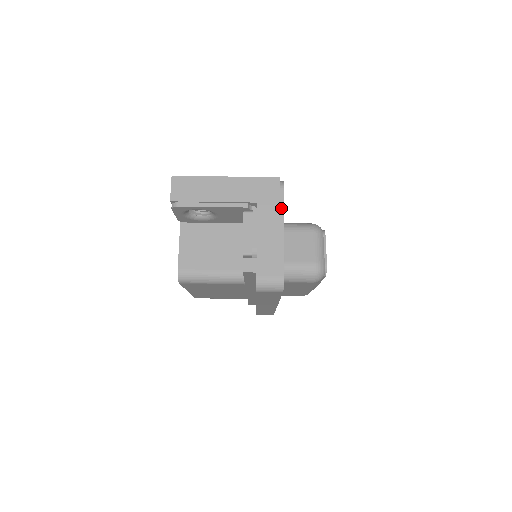
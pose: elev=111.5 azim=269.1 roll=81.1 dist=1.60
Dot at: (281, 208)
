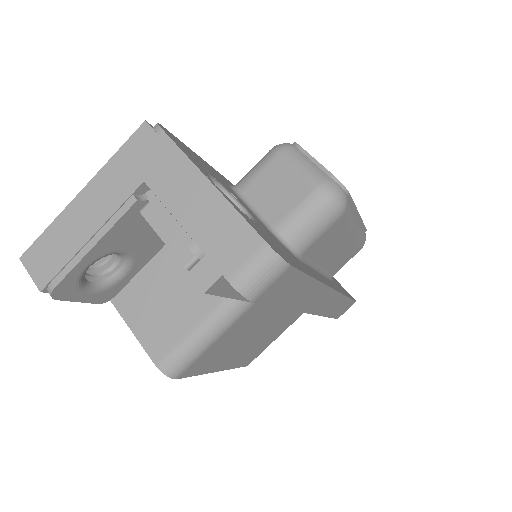
Dot at: (179, 156)
